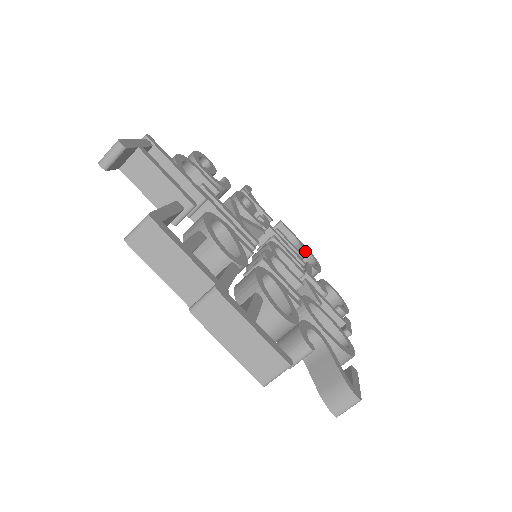
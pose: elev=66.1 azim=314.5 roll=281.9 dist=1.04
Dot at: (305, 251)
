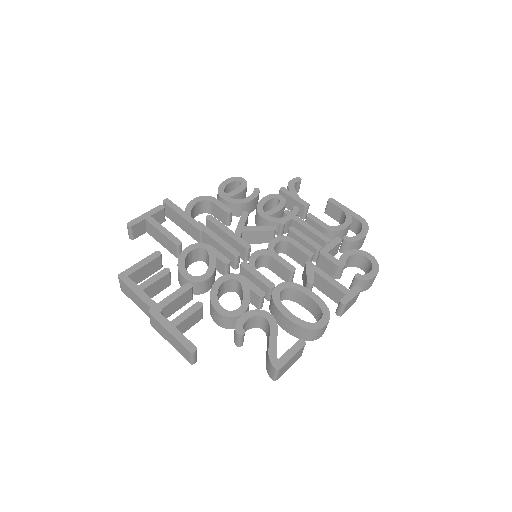
Dot at: (348, 222)
